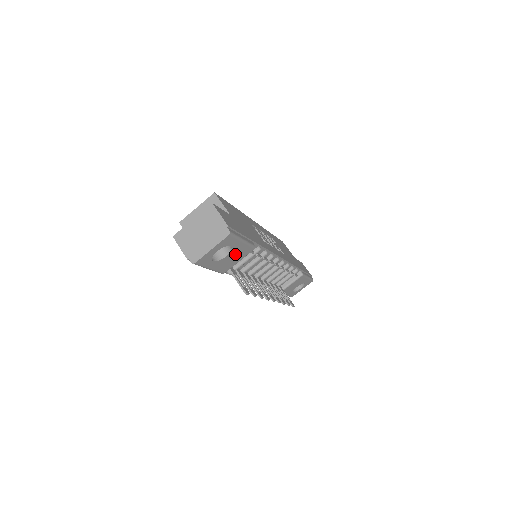
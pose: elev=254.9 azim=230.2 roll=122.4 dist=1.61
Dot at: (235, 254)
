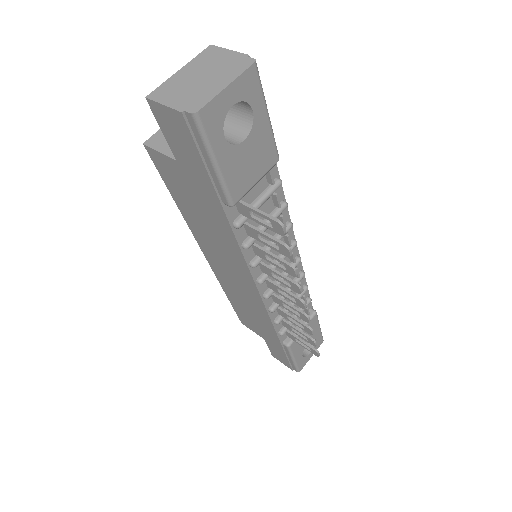
Dot at: (254, 149)
